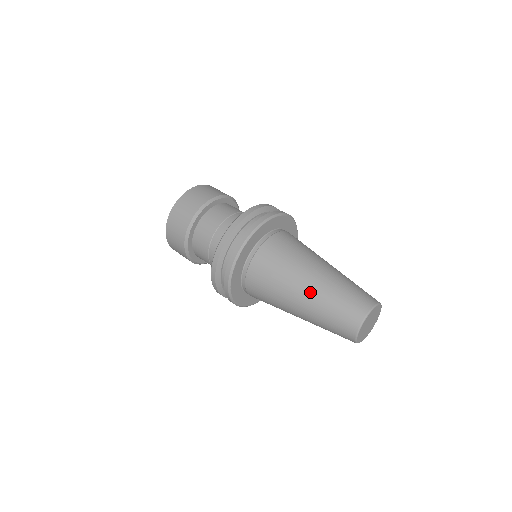
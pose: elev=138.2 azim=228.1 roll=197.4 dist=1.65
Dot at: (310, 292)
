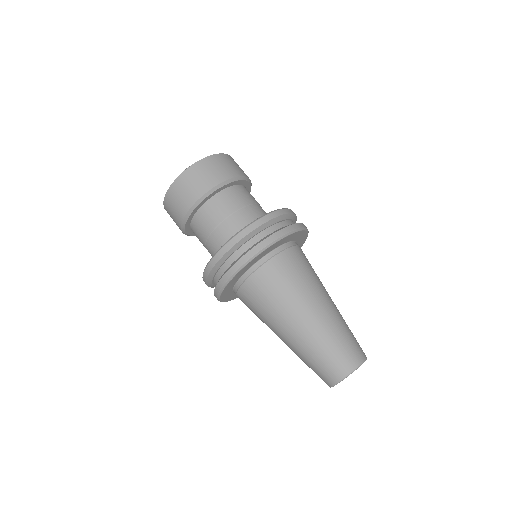
Dot at: (315, 320)
